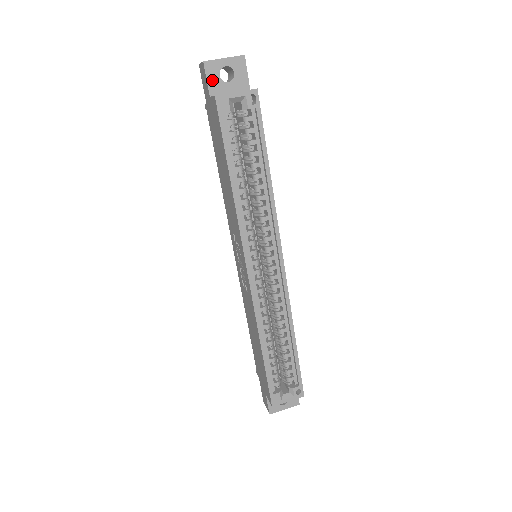
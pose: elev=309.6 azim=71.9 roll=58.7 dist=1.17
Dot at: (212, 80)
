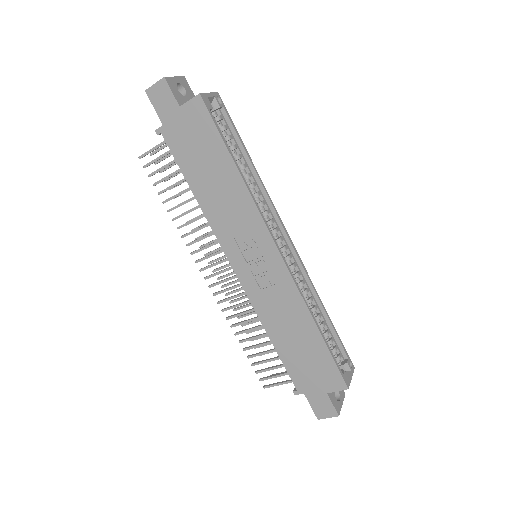
Dot at: (175, 93)
